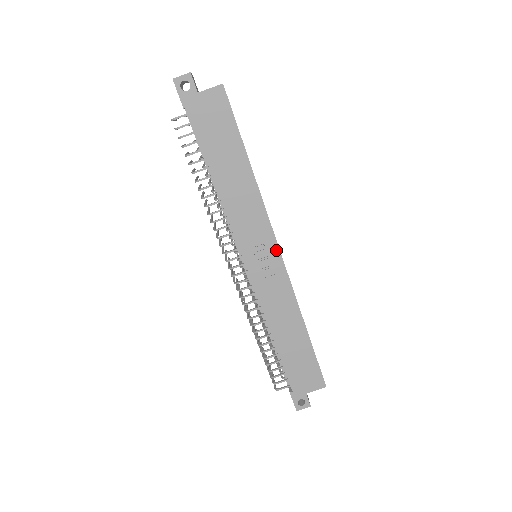
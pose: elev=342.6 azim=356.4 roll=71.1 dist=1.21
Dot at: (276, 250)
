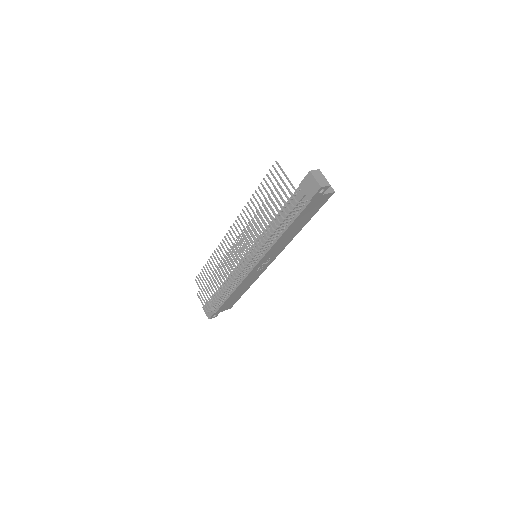
Dot at: (273, 260)
